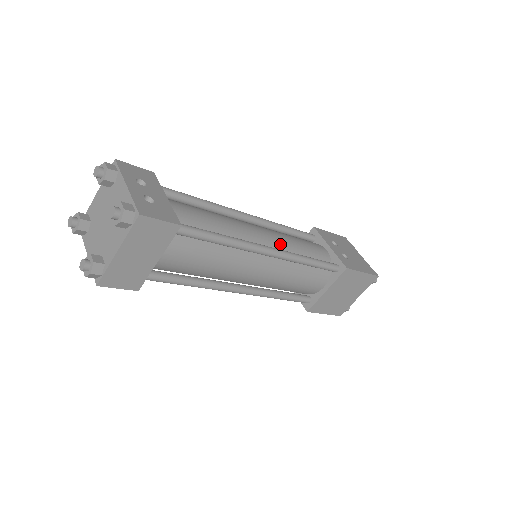
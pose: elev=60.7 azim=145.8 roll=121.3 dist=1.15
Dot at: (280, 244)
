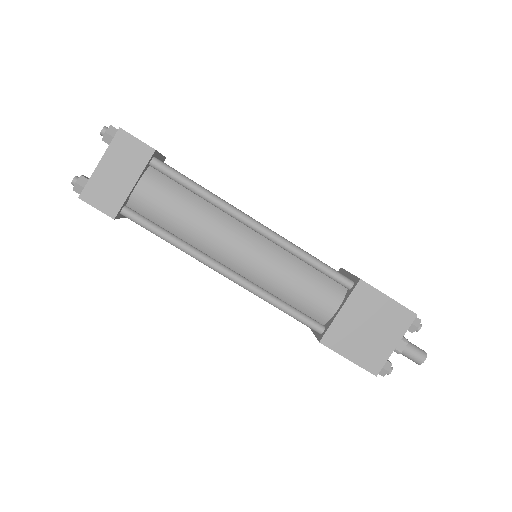
Dot at: occluded
